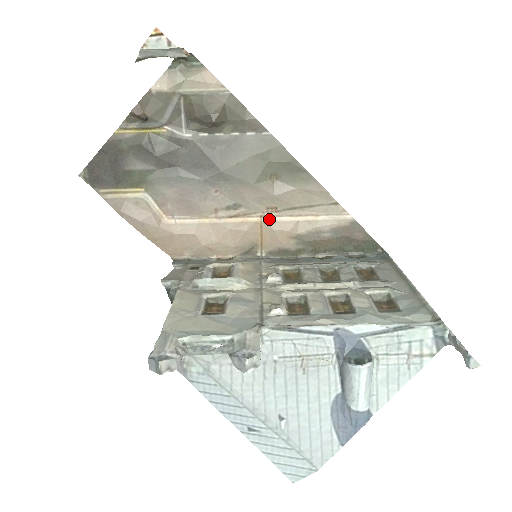
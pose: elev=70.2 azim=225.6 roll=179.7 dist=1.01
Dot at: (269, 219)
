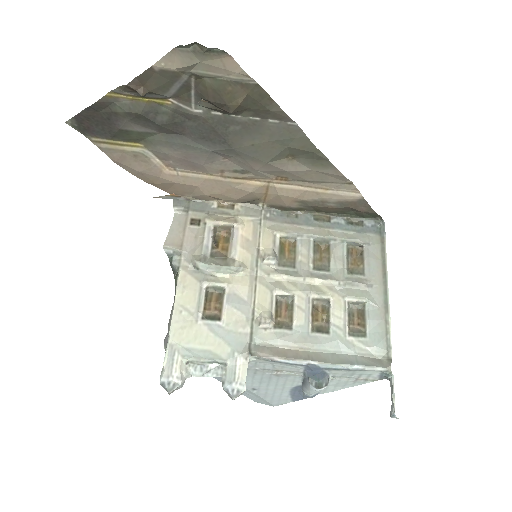
Dot at: (277, 186)
